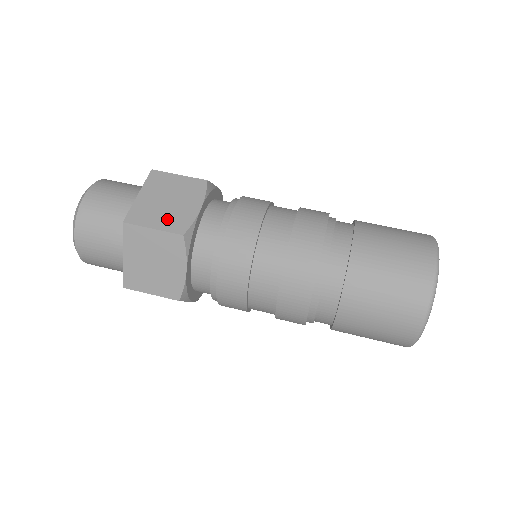
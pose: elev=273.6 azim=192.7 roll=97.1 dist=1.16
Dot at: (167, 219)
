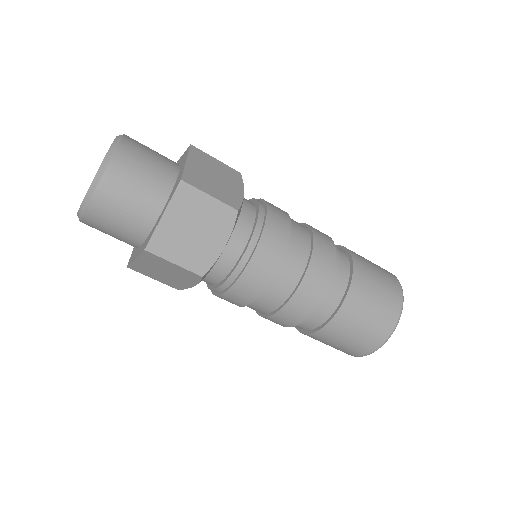
Dot at: (190, 255)
